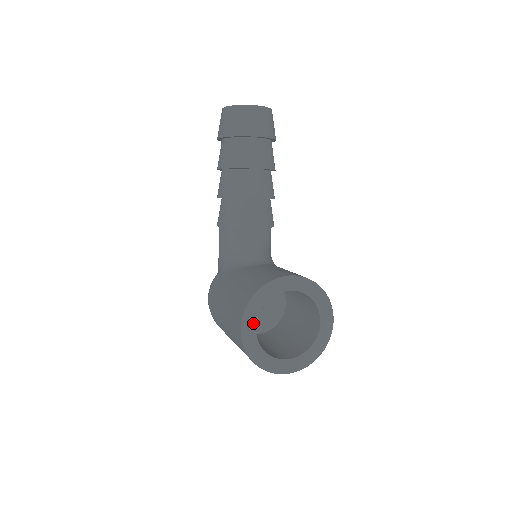
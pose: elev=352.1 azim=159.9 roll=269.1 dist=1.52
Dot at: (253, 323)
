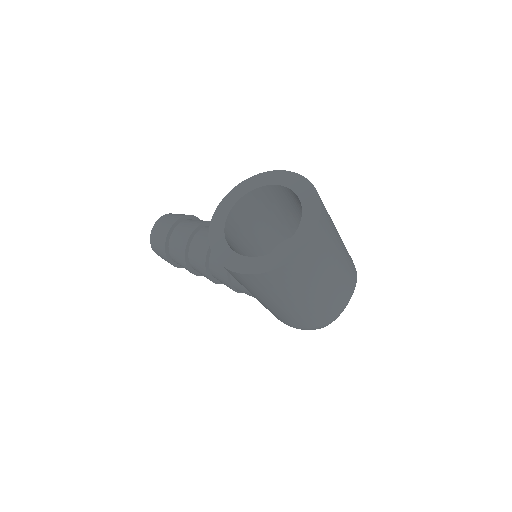
Dot at: (235, 257)
